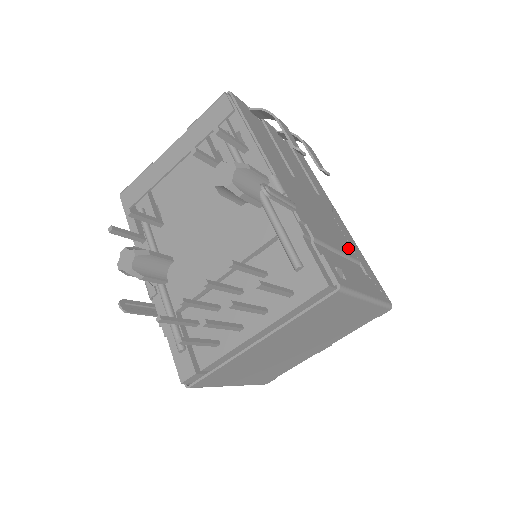
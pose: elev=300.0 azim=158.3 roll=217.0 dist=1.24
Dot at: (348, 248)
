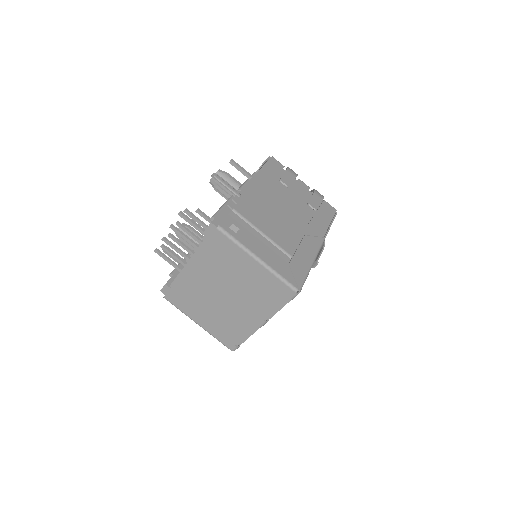
Dot at: (287, 245)
